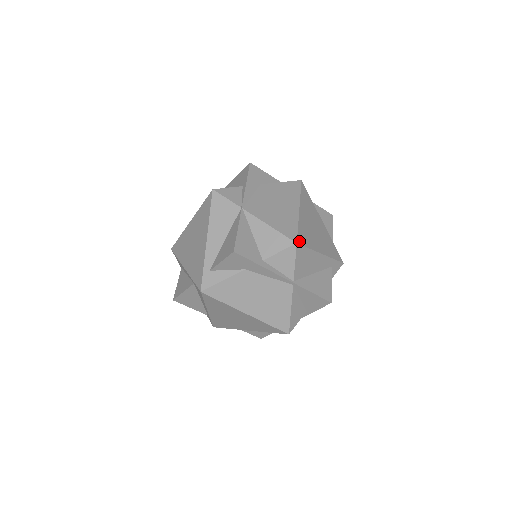
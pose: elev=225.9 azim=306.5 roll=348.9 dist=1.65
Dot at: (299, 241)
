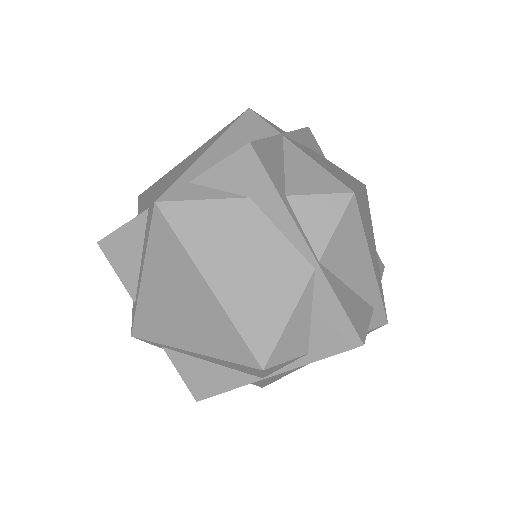
Dot at: (356, 198)
